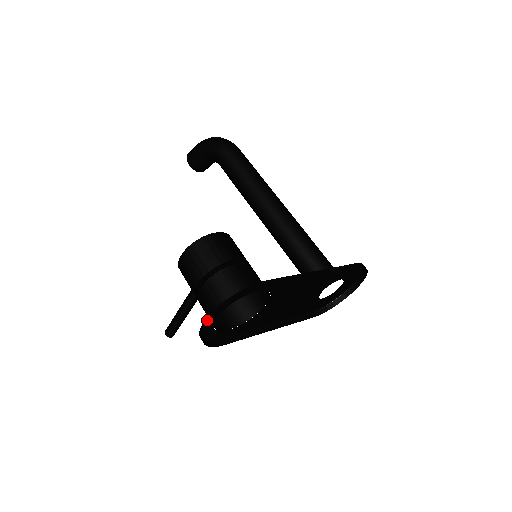
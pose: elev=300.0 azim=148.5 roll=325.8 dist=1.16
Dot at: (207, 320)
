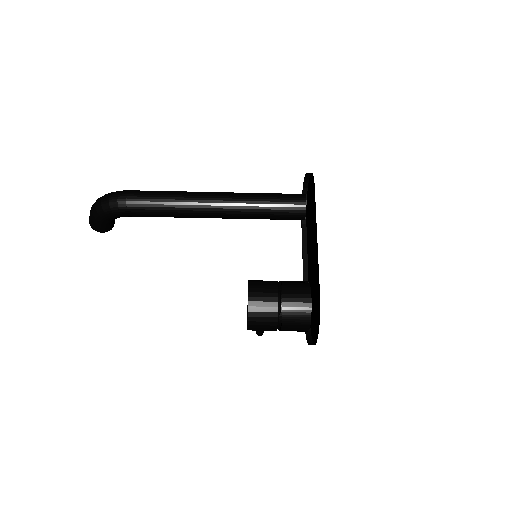
Dot at: occluded
